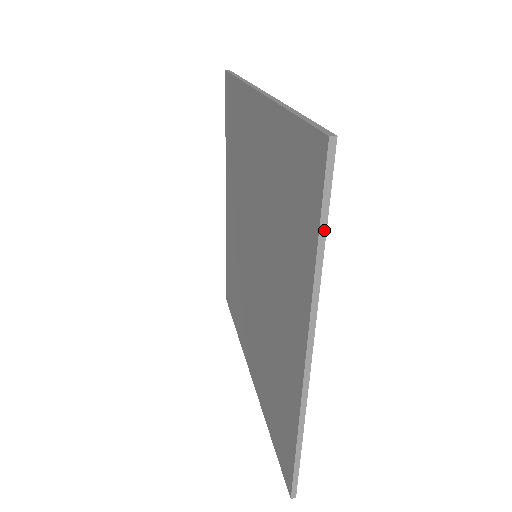
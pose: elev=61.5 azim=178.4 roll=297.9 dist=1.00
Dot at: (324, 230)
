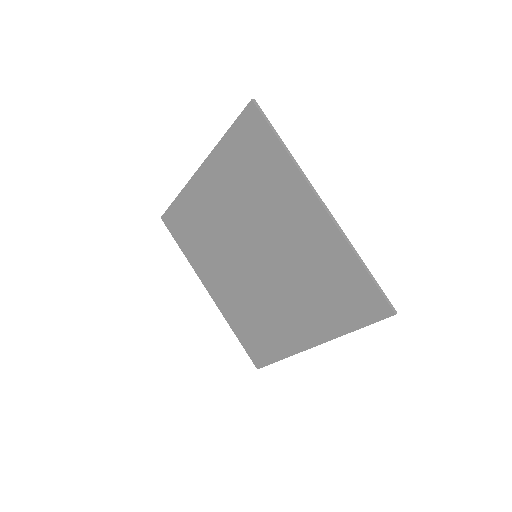
Dot at: (364, 326)
